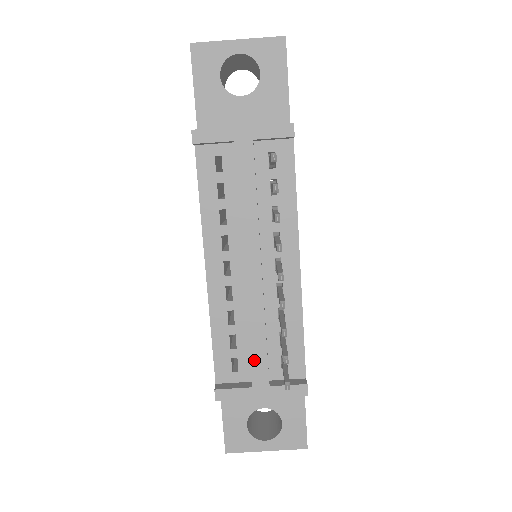
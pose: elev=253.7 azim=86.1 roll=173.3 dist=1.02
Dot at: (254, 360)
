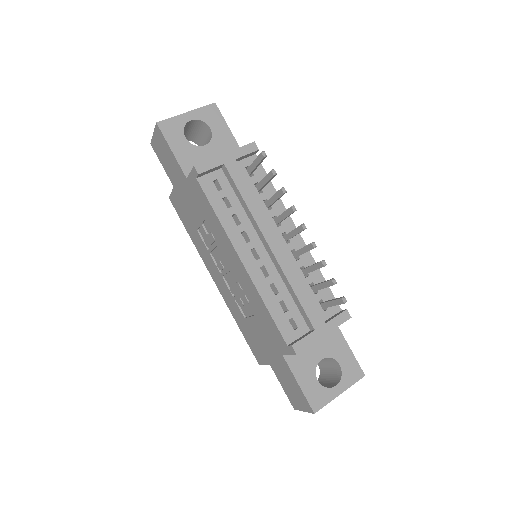
Dot at: (306, 309)
